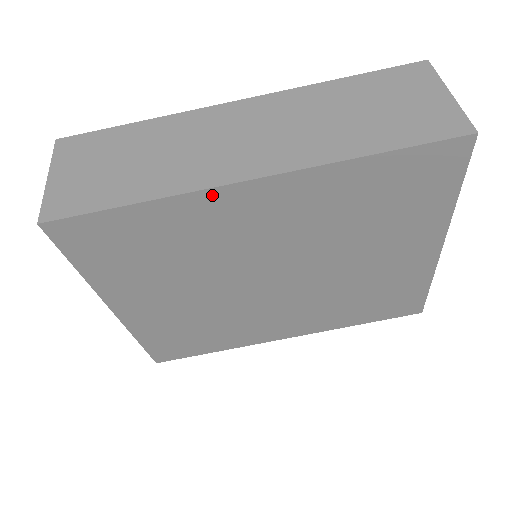
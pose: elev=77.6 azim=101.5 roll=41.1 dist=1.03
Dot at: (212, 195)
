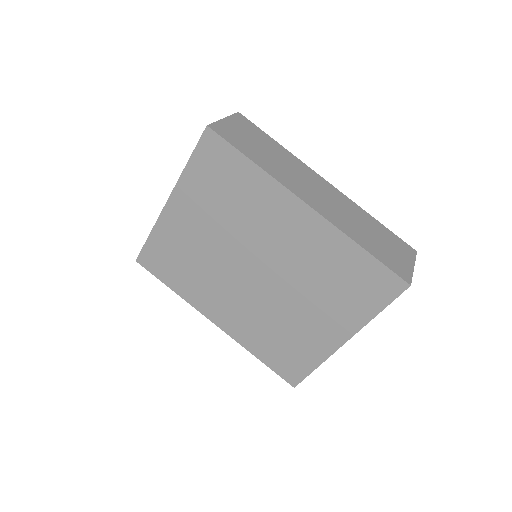
Dot at: (285, 193)
